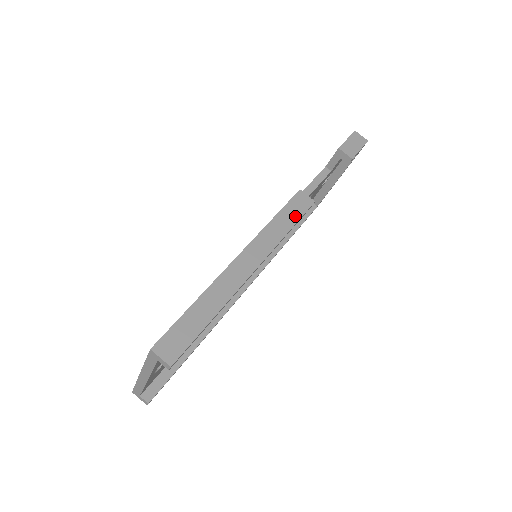
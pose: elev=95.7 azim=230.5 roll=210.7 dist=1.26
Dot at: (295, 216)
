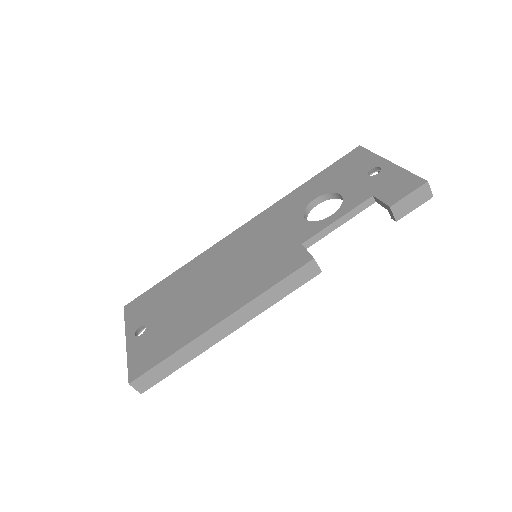
Dot at: (293, 286)
